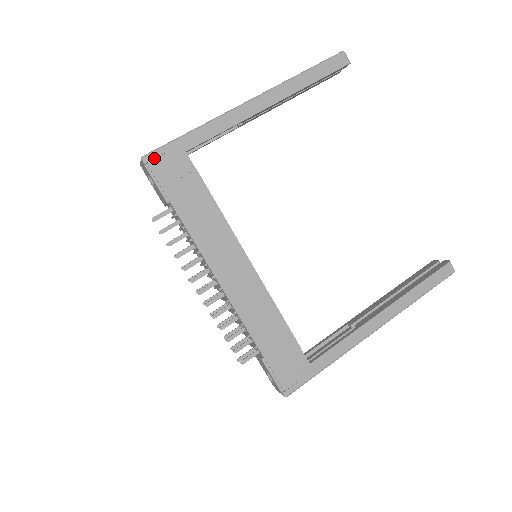
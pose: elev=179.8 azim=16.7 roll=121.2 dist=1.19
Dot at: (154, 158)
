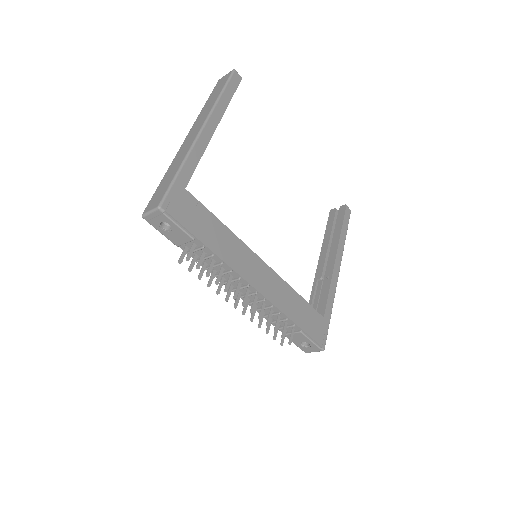
Dot at: (168, 204)
